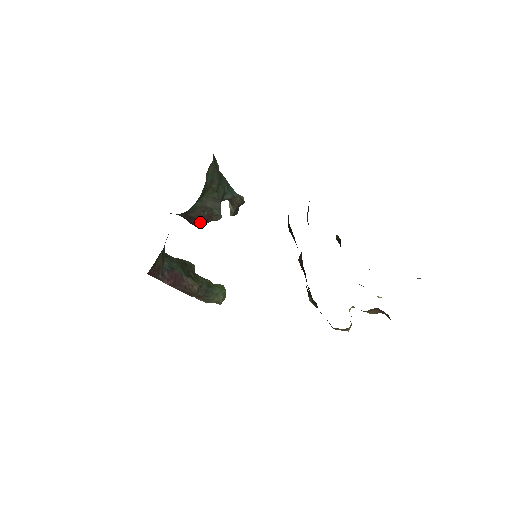
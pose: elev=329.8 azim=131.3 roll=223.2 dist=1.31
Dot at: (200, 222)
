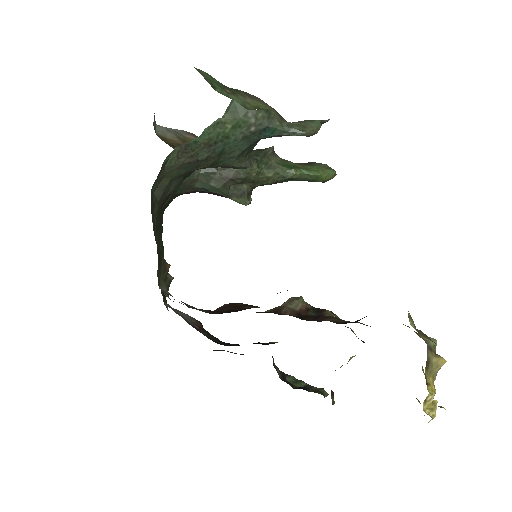
Dot at: occluded
